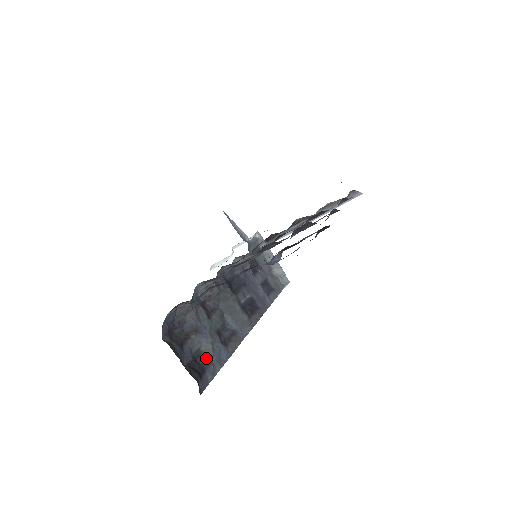
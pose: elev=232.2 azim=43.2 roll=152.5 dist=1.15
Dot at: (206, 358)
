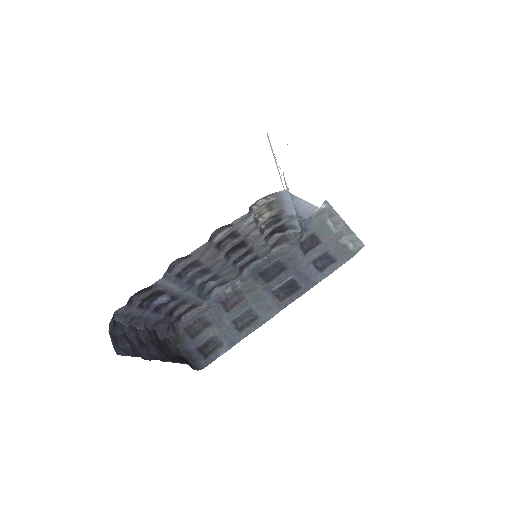
Dot at: (218, 342)
